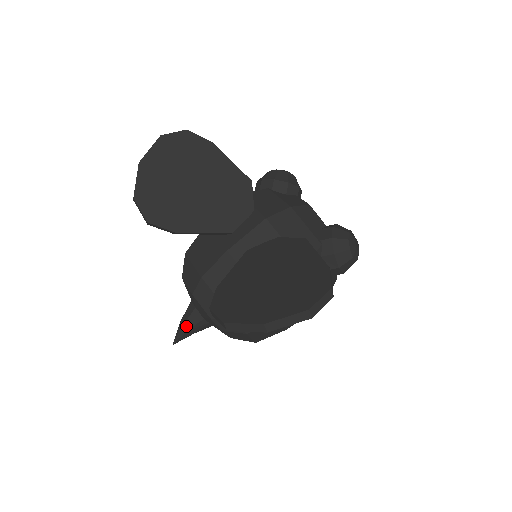
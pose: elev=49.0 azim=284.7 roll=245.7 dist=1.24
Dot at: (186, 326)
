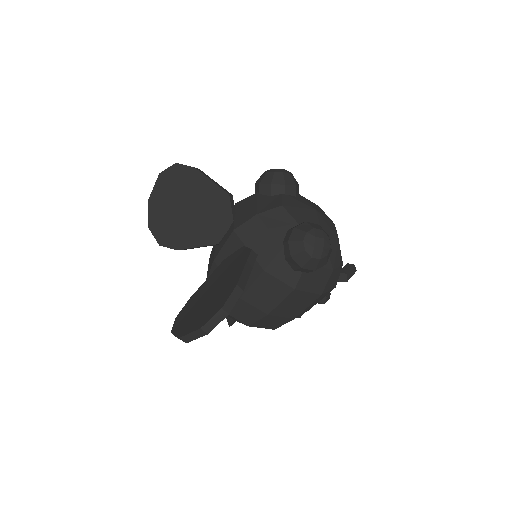
Dot at: occluded
